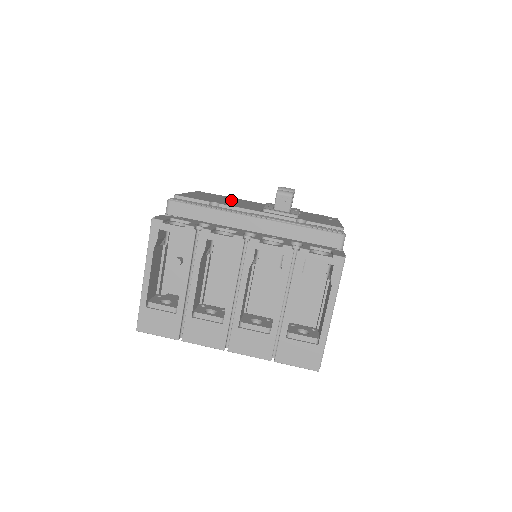
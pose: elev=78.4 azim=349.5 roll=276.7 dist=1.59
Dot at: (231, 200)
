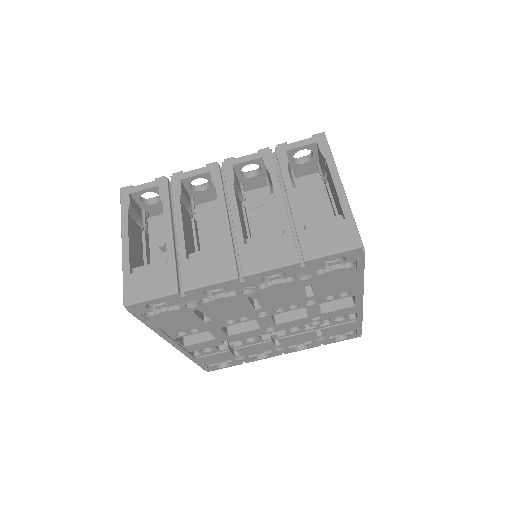
Dot at: occluded
